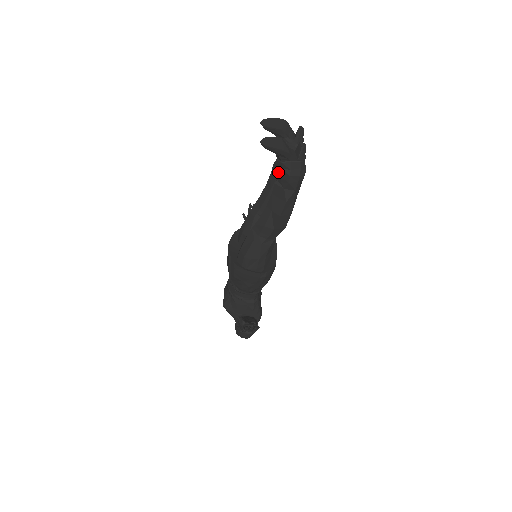
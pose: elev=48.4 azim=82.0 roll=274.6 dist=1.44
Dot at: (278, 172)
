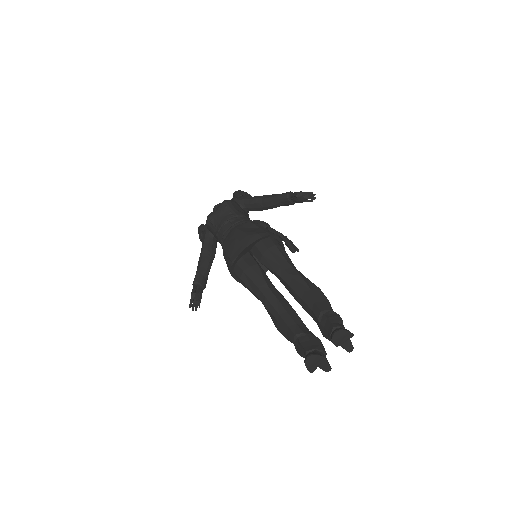
Dot at: (301, 346)
